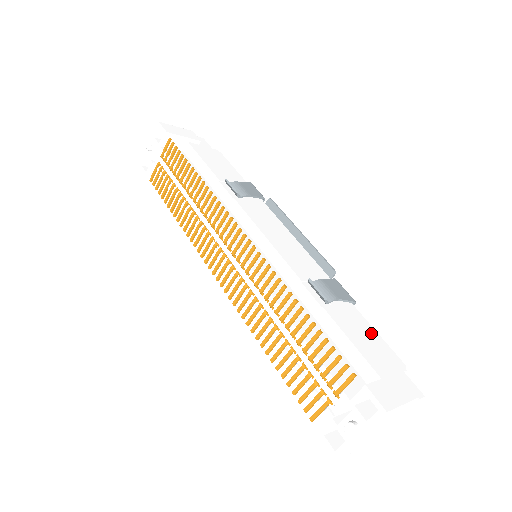
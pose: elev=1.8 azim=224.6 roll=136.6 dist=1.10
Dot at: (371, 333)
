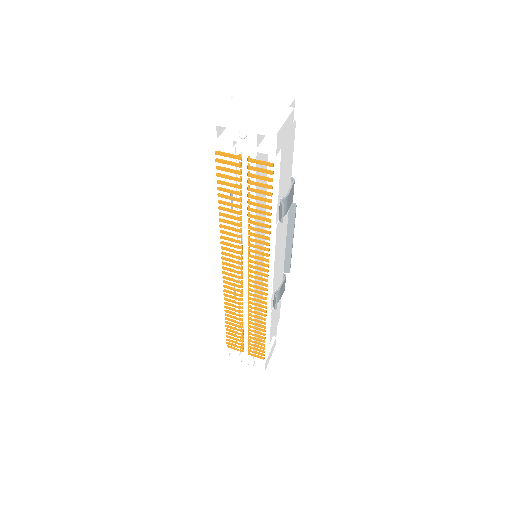
Dot at: (279, 308)
